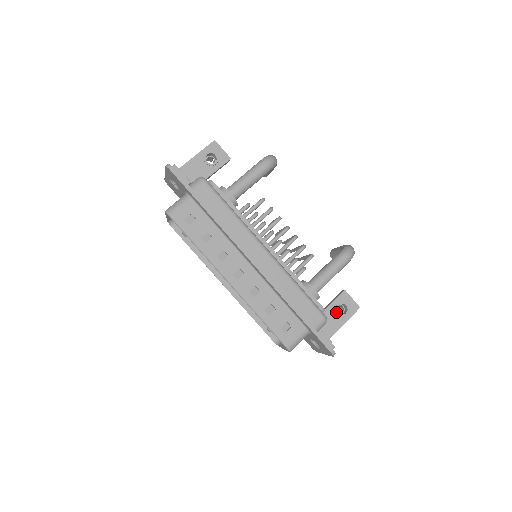
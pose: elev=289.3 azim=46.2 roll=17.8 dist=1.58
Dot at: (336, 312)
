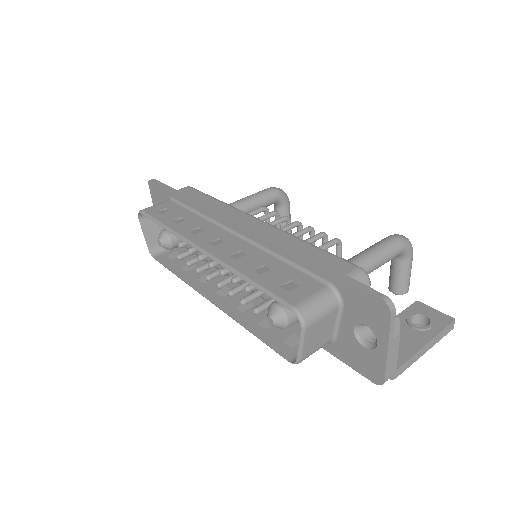
Dot at: (409, 325)
